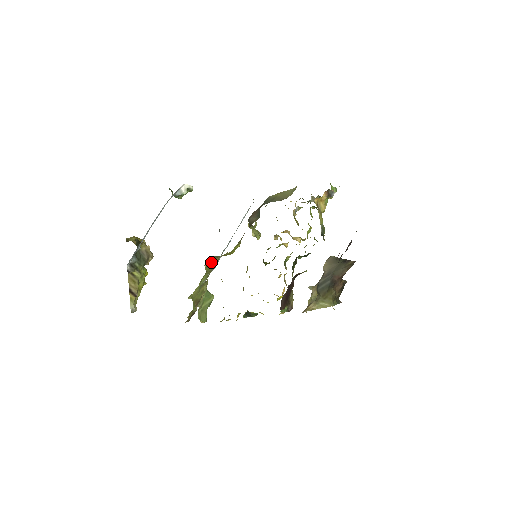
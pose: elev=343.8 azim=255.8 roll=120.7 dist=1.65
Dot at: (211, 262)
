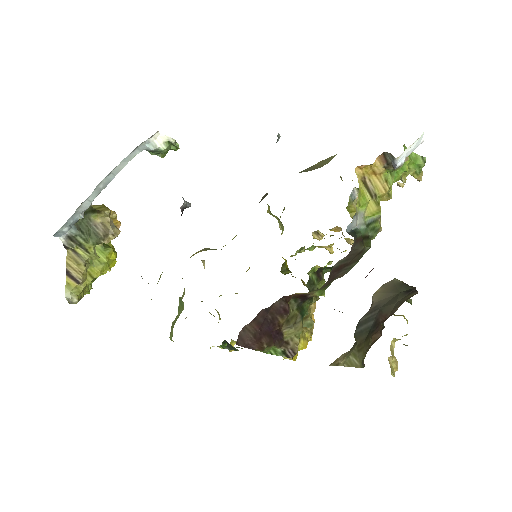
Dot at: (193, 255)
